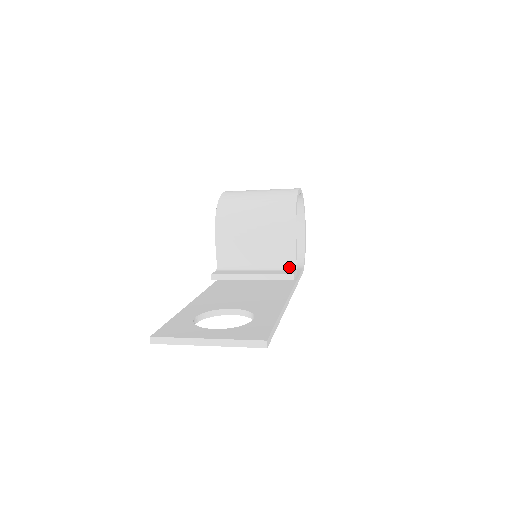
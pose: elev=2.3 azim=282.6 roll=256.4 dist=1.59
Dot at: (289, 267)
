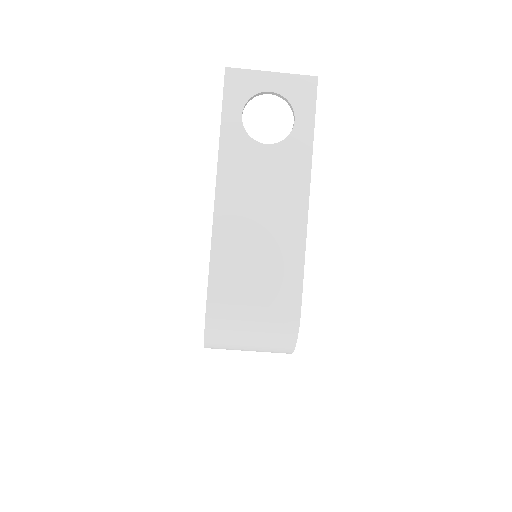
Dot at: occluded
